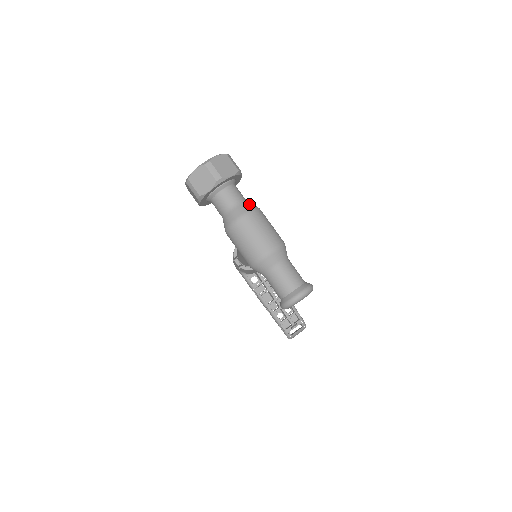
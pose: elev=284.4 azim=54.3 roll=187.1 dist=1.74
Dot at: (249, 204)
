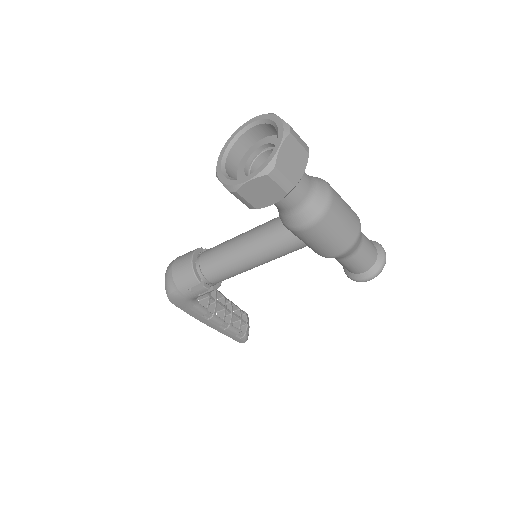
Dot at: occluded
